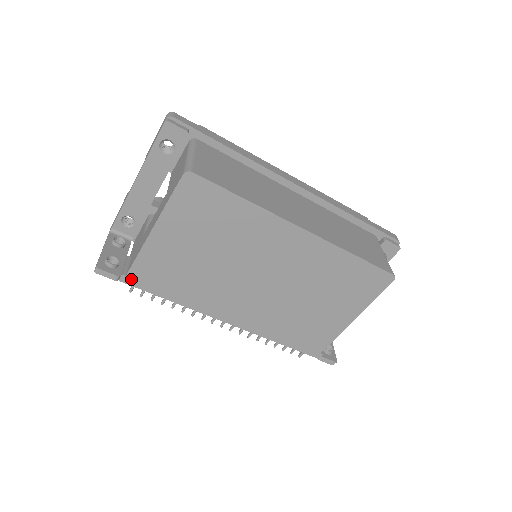
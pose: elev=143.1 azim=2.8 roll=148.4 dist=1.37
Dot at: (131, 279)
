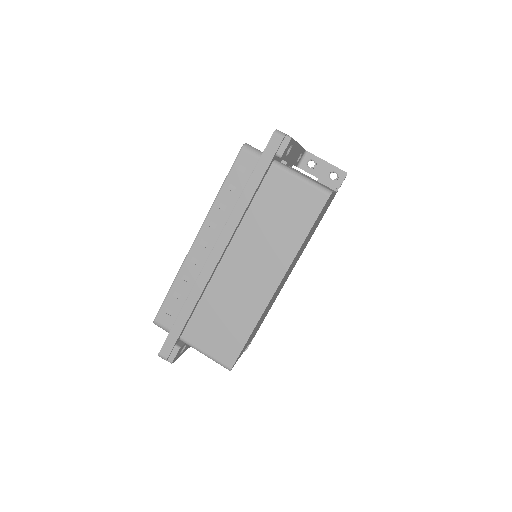
Dot at: occluded
